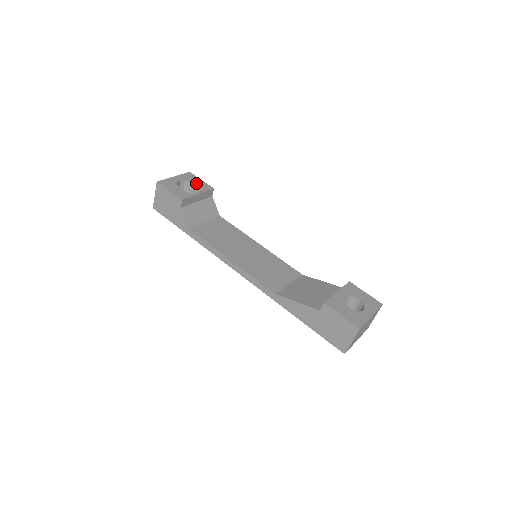
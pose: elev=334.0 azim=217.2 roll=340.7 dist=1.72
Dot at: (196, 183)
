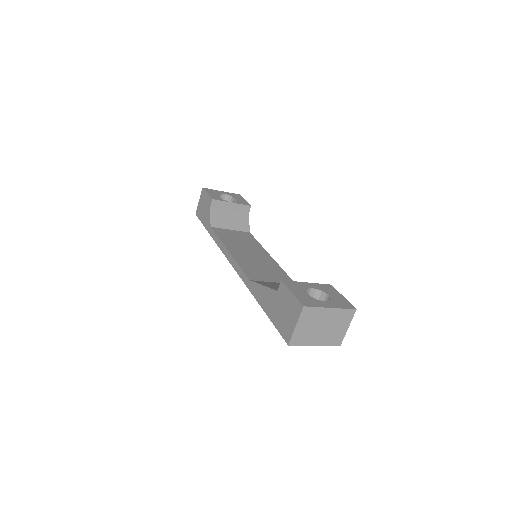
Dot at: (237, 199)
